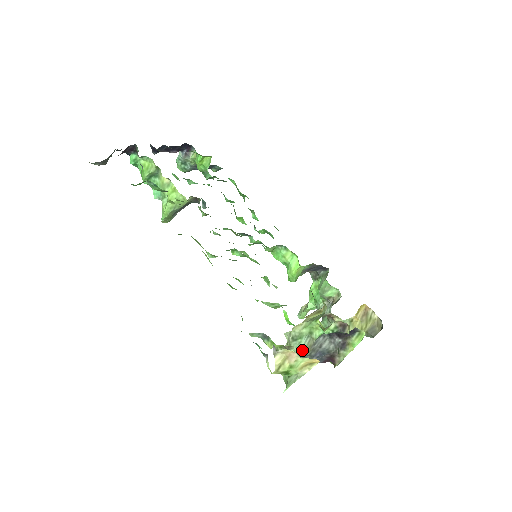
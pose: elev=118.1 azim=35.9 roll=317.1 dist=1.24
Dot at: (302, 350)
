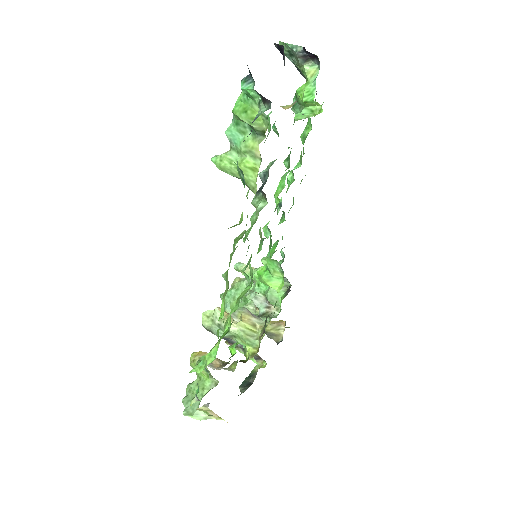
Dot at: occluded
